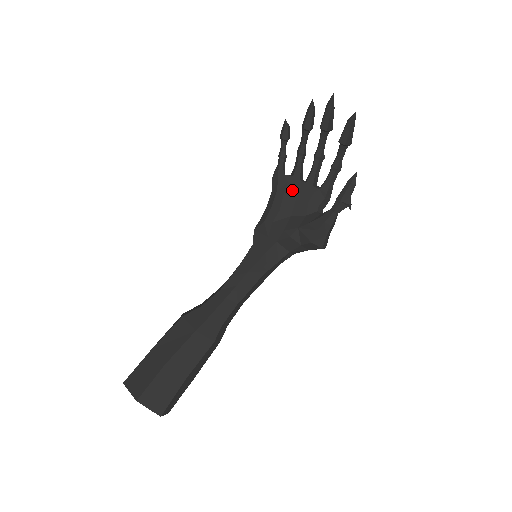
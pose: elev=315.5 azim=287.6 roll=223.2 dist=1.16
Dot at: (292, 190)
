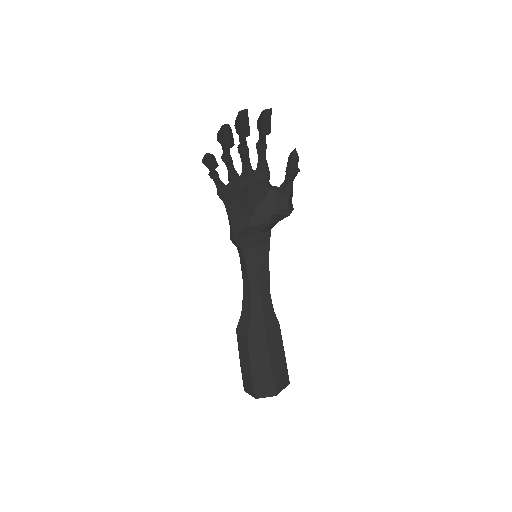
Dot at: (243, 193)
